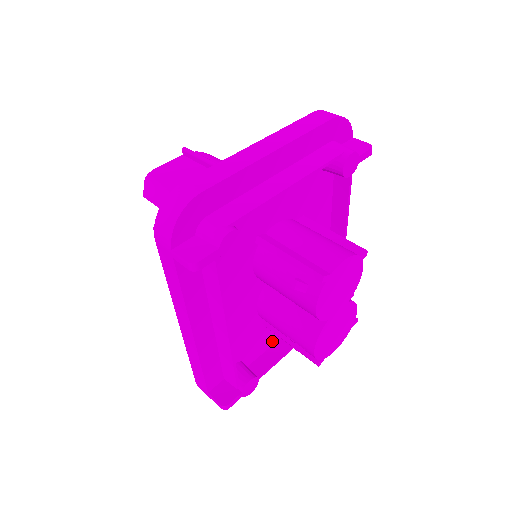
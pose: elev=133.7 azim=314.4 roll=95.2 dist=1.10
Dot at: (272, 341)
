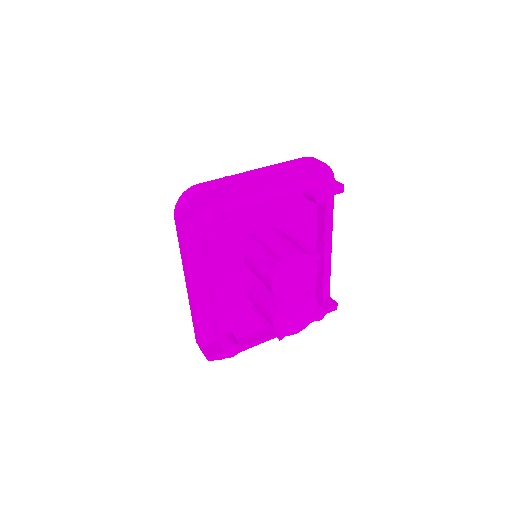
Dot at: (261, 326)
